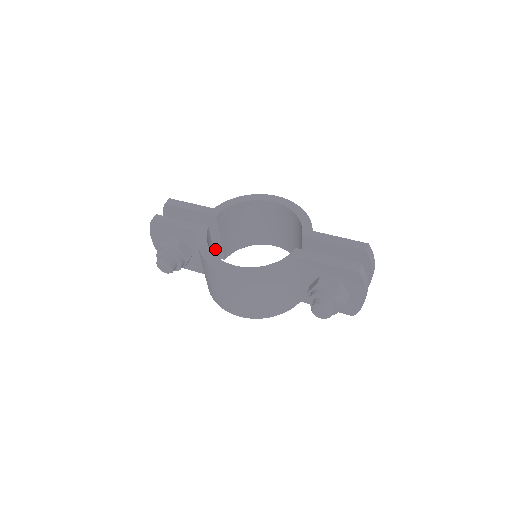
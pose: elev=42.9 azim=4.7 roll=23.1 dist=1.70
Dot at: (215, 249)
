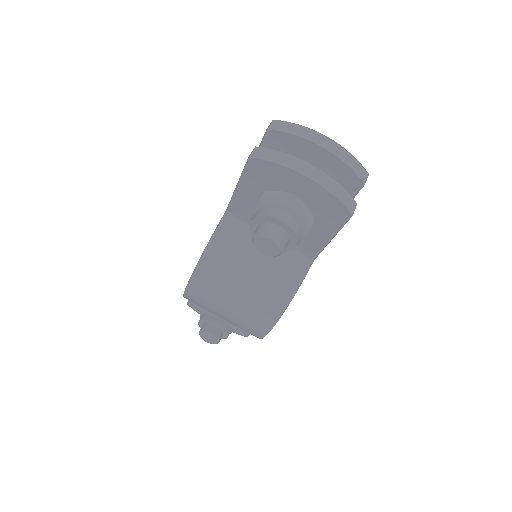
Dot at: occluded
